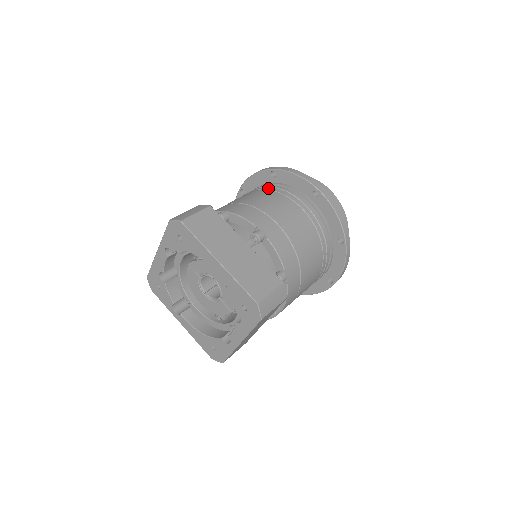
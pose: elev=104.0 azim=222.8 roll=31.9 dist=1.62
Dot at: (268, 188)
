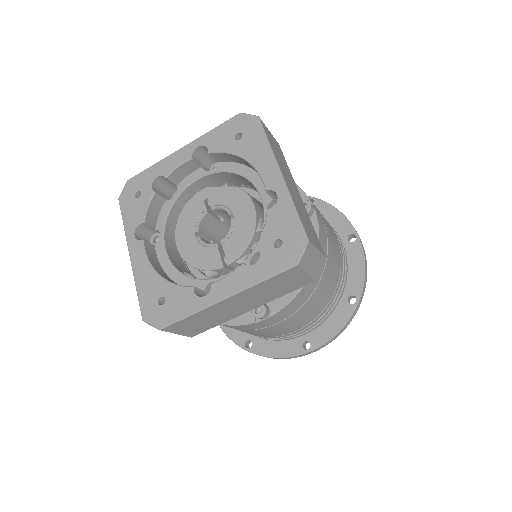
Dot at: occluded
